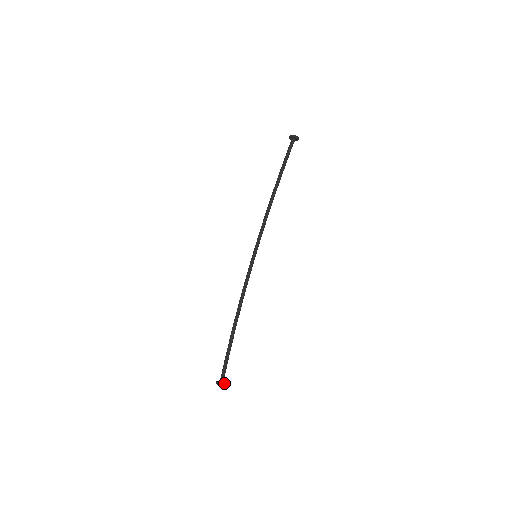
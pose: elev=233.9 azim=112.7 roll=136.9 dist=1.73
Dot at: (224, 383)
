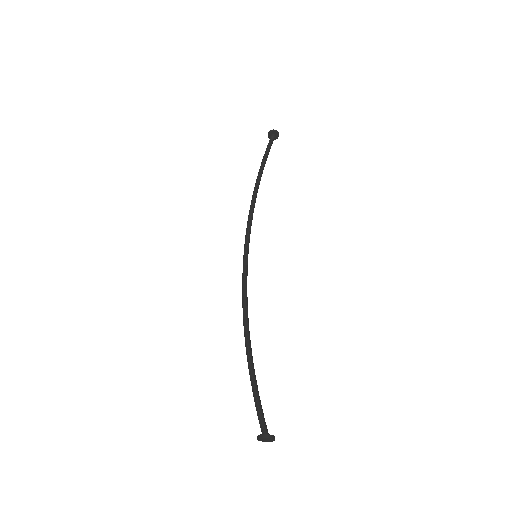
Dot at: occluded
